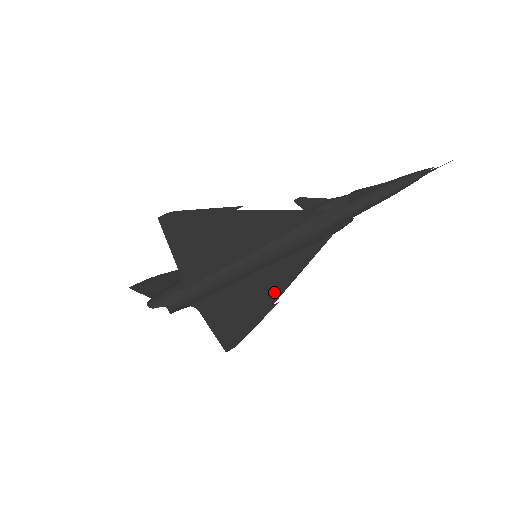
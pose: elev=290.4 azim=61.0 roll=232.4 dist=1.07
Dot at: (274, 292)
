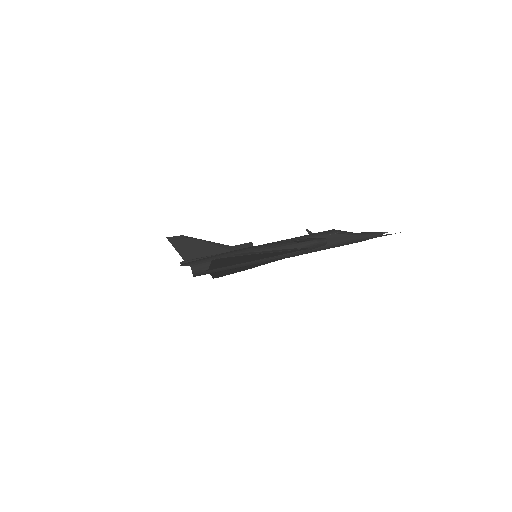
Dot at: (256, 266)
